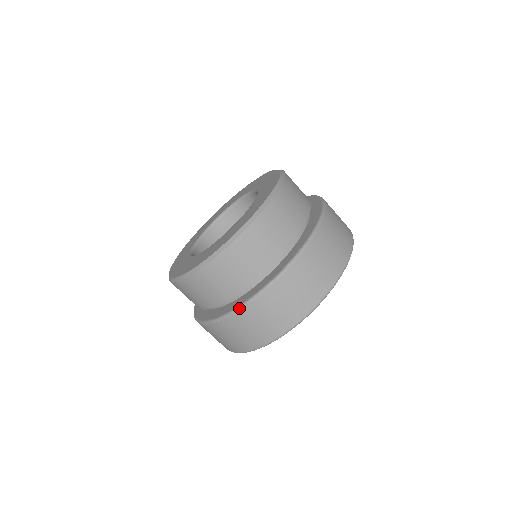
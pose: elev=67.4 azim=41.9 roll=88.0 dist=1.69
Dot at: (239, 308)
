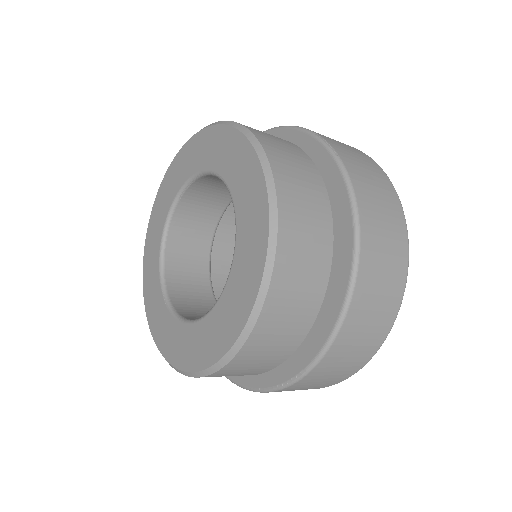
Dot at: occluded
